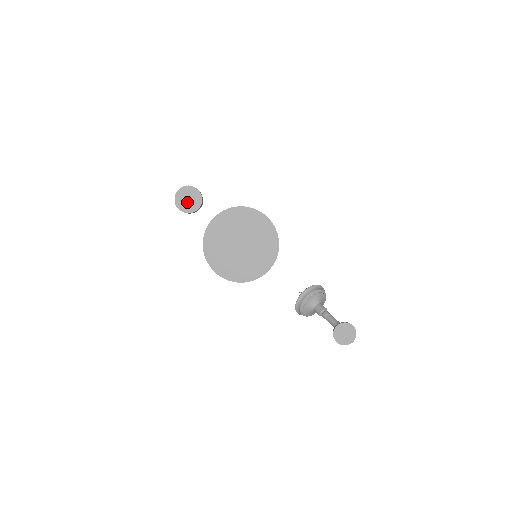
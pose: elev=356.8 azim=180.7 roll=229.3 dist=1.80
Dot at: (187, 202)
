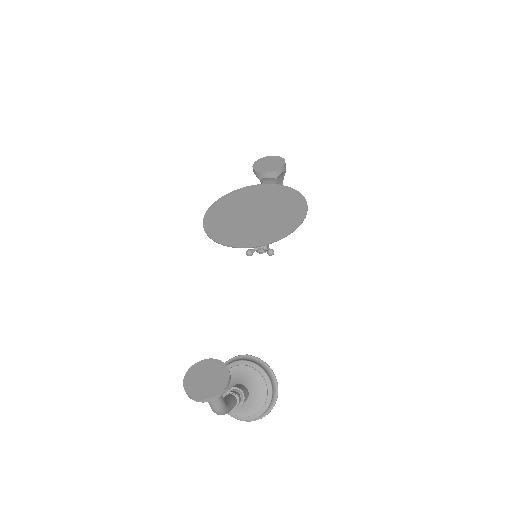
Dot at: (265, 165)
